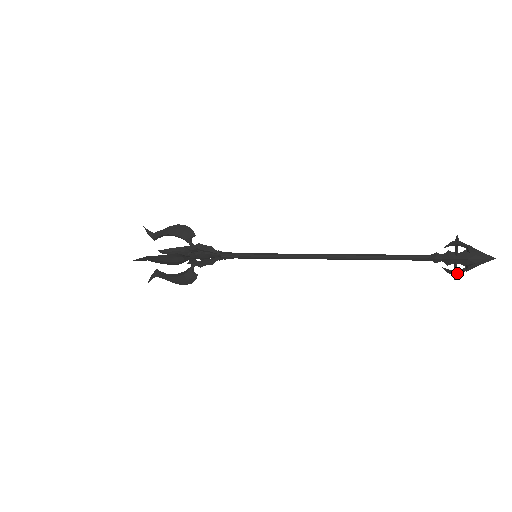
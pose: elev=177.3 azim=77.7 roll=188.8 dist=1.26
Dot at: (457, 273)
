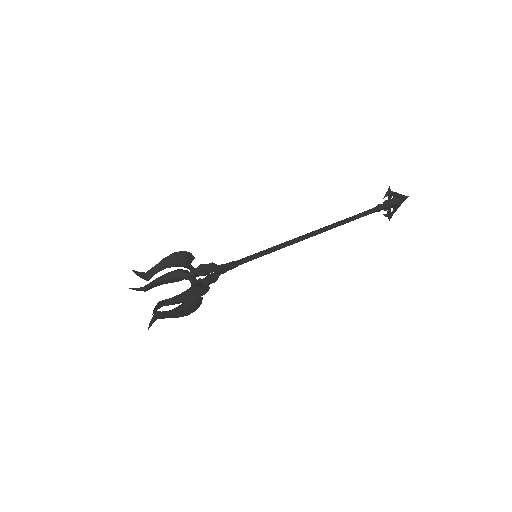
Dot at: (392, 215)
